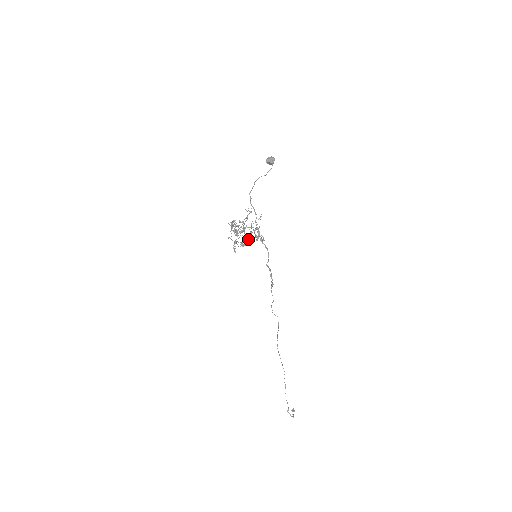
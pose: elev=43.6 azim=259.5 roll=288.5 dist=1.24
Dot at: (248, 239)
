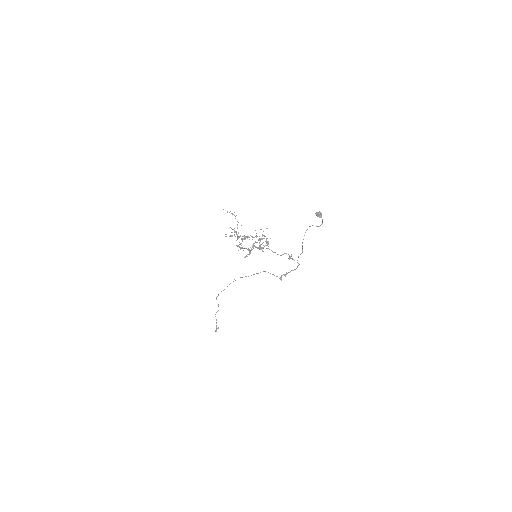
Dot at: occluded
